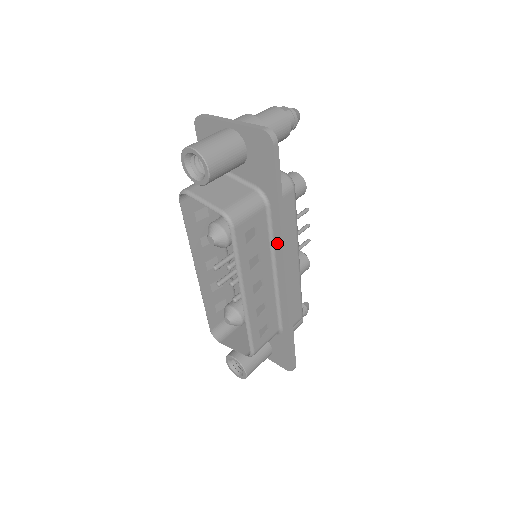
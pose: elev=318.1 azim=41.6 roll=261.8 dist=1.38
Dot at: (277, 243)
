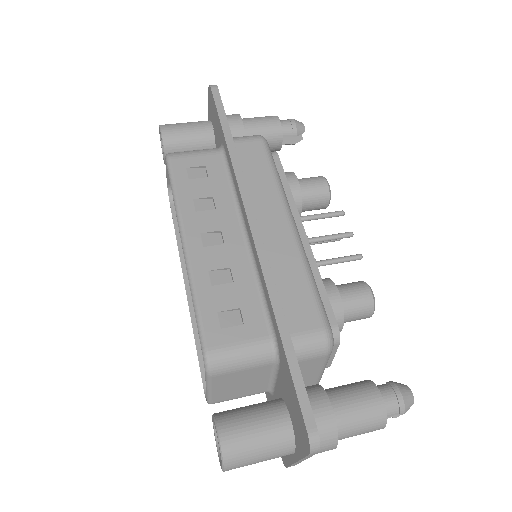
Dot at: (236, 185)
